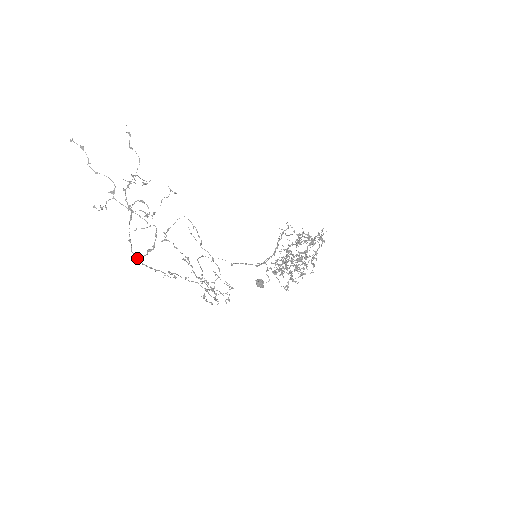
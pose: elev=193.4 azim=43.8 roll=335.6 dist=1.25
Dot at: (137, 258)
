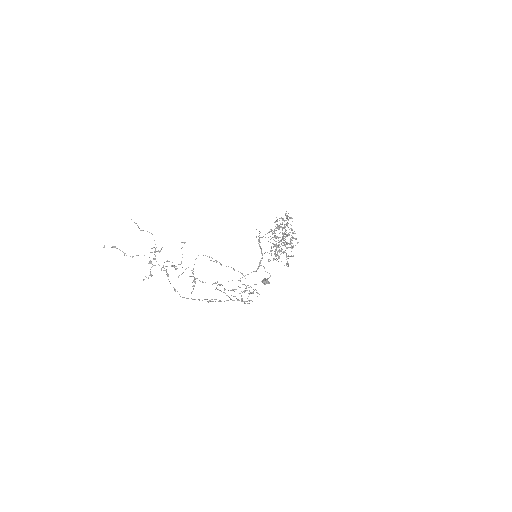
Dot at: (187, 298)
